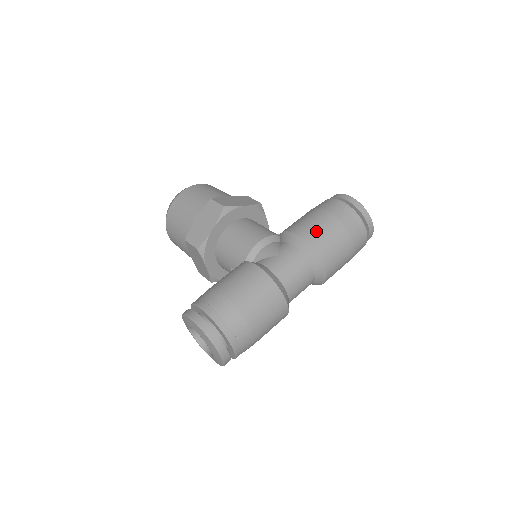
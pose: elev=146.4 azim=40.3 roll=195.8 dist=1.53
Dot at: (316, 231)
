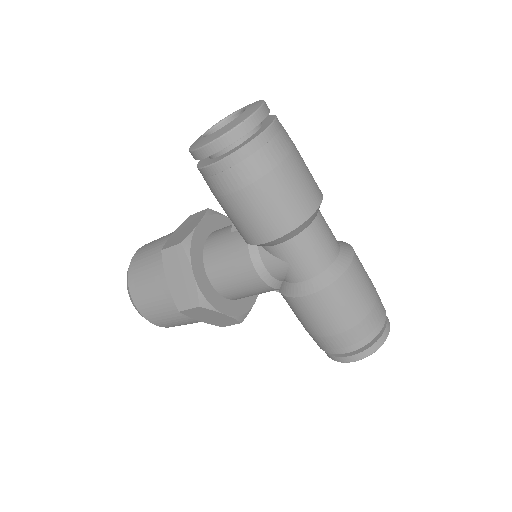
Dot at: occluded
